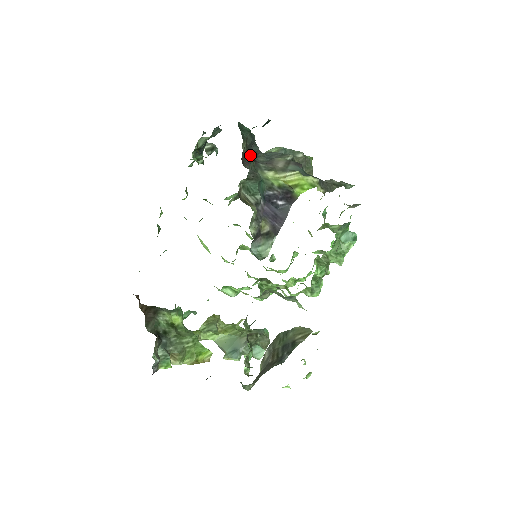
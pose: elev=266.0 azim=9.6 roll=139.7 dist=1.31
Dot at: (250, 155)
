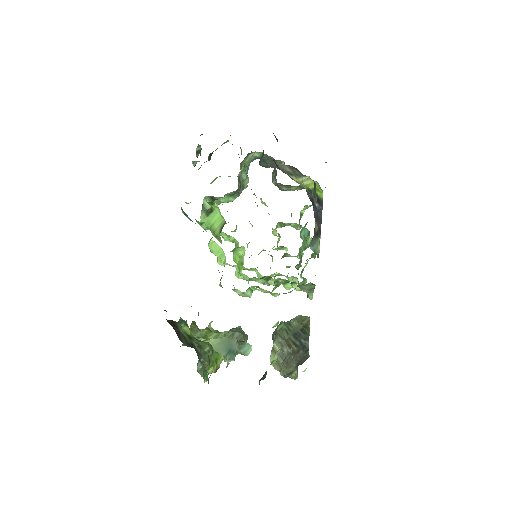
Dot at: occluded
